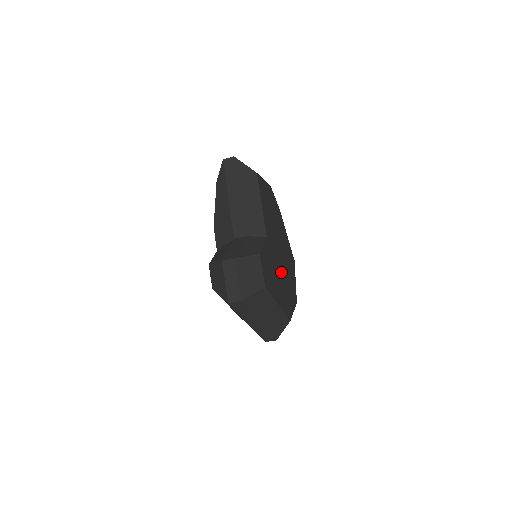
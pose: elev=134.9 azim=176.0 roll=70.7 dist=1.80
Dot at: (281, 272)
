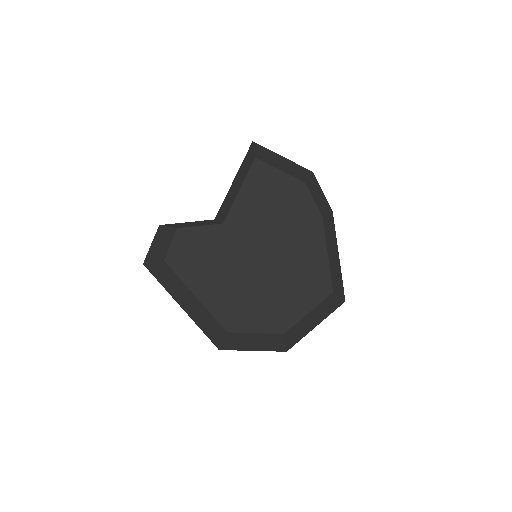
Dot at: (246, 275)
